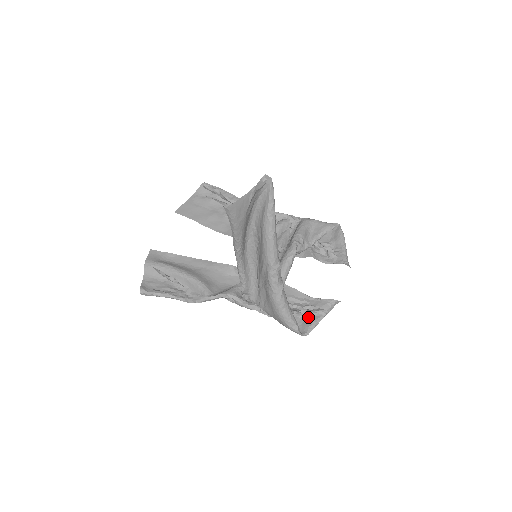
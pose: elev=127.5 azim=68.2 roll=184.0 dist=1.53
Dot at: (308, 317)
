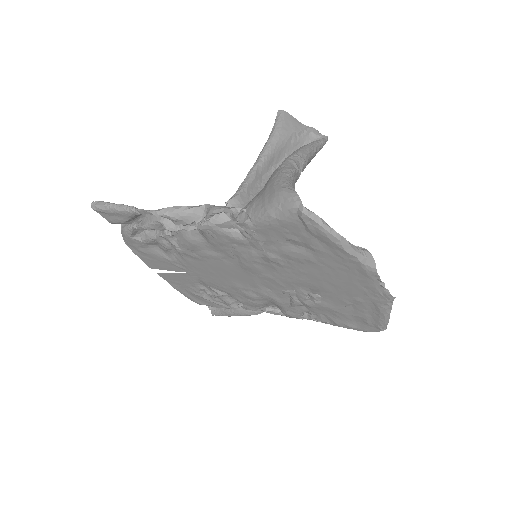
Dot at: (312, 231)
